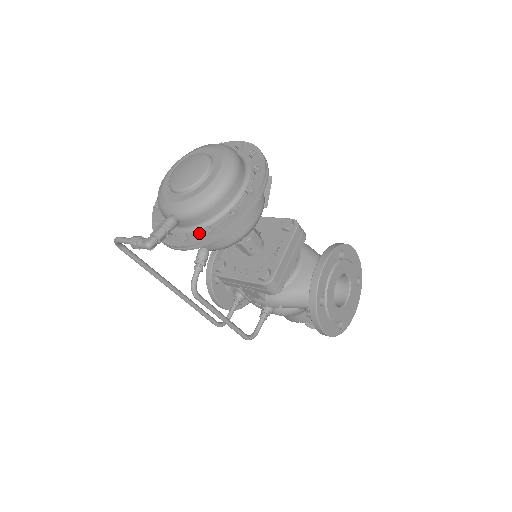
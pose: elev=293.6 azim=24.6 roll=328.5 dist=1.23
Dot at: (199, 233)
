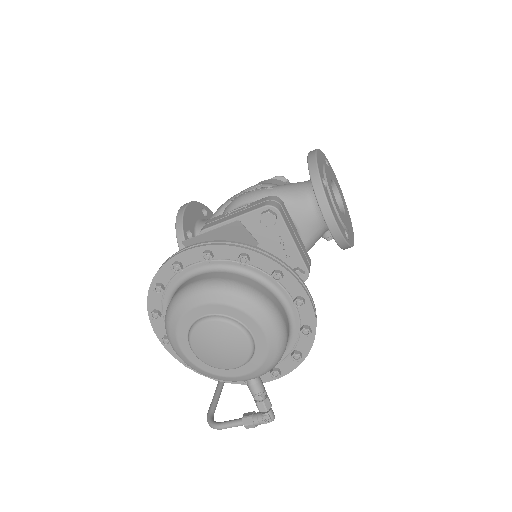
Dot at: (283, 361)
